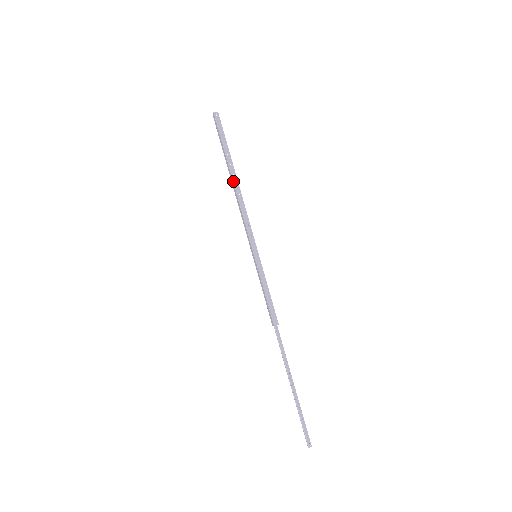
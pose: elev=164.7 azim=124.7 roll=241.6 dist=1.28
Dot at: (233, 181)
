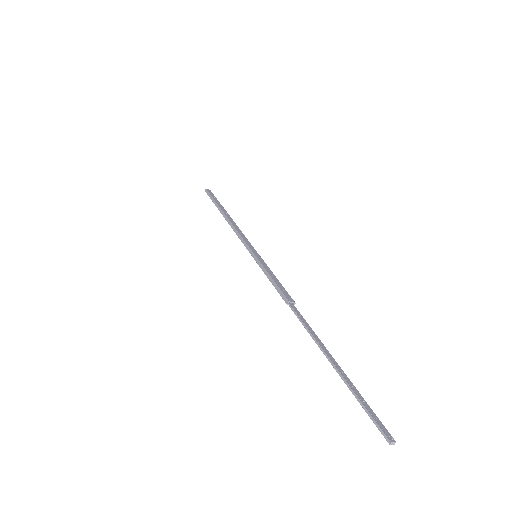
Dot at: (226, 216)
